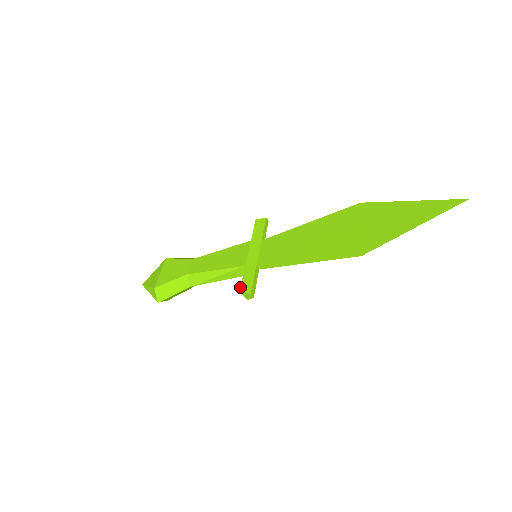
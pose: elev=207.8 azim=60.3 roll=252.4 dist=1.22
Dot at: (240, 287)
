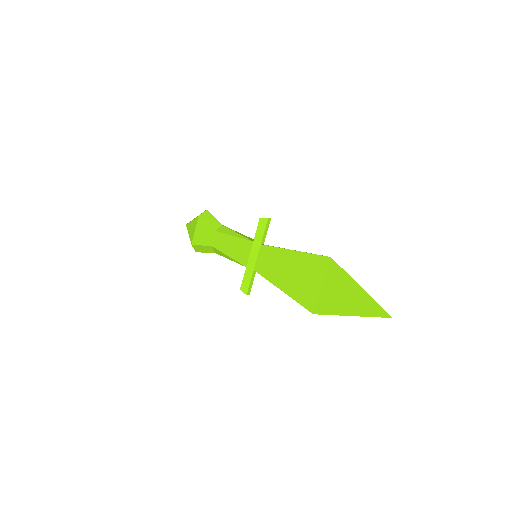
Dot at: (240, 287)
